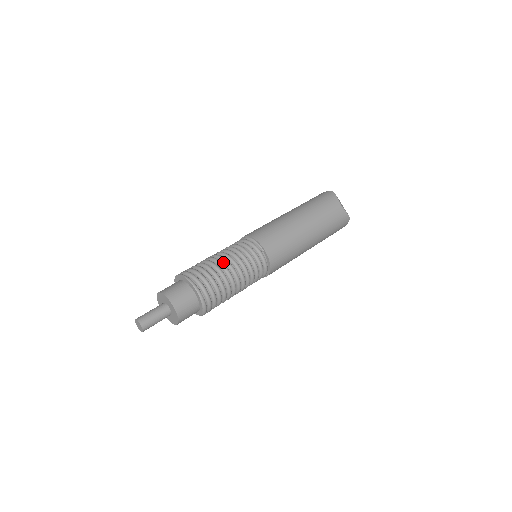
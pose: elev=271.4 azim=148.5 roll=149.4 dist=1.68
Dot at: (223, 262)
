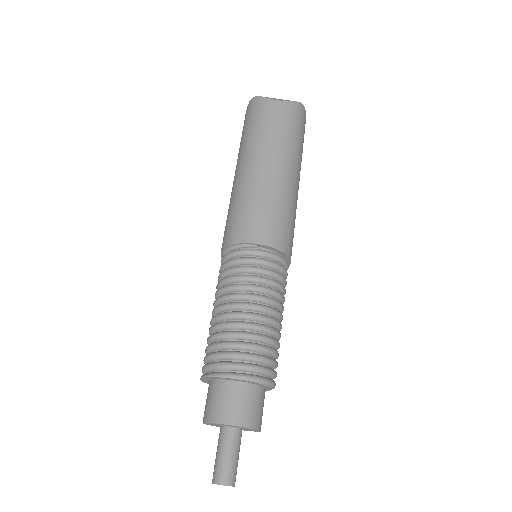
Dot at: (230, 310)
